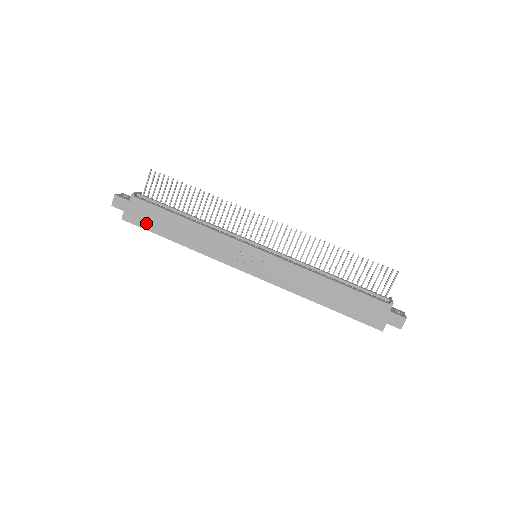
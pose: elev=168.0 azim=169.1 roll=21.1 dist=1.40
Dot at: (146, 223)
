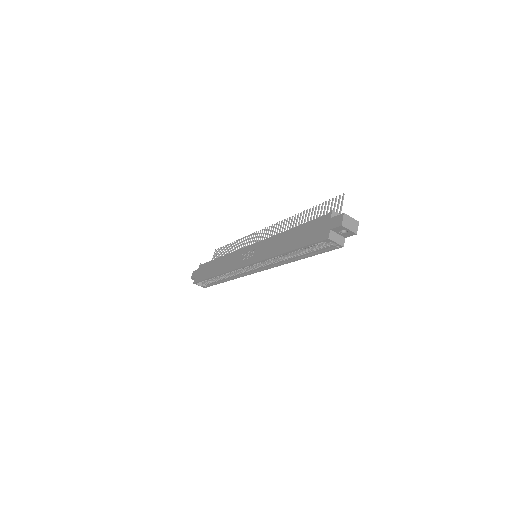
Dot at: (203, 276)
